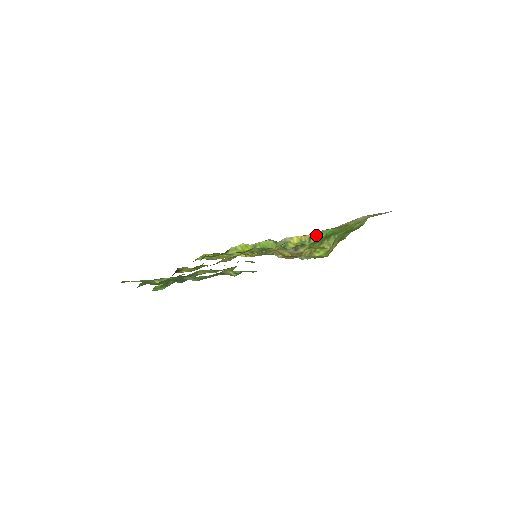
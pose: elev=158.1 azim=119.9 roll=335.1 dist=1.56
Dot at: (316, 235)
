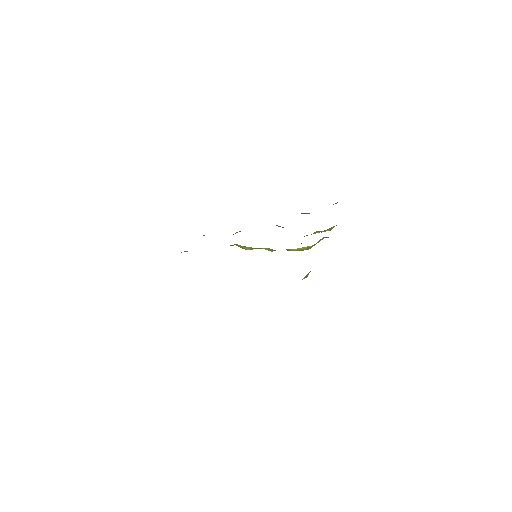
Dot at: occluded
